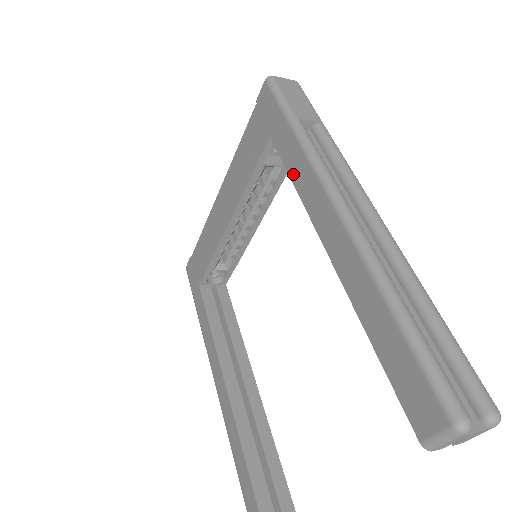
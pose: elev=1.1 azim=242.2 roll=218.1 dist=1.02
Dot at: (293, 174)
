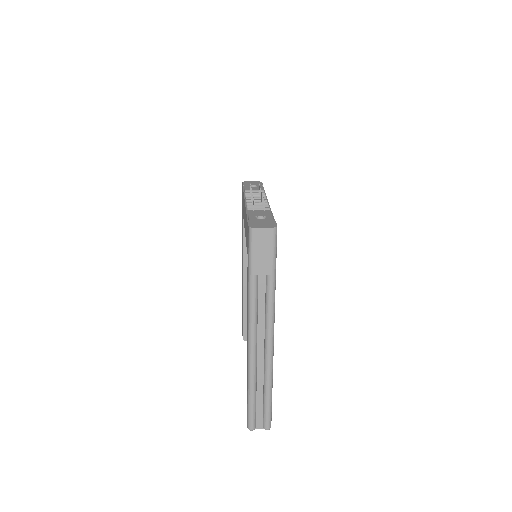
Dot at: (247, 294)
